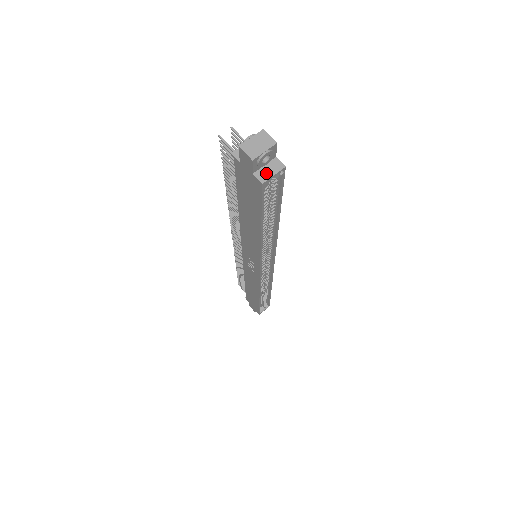
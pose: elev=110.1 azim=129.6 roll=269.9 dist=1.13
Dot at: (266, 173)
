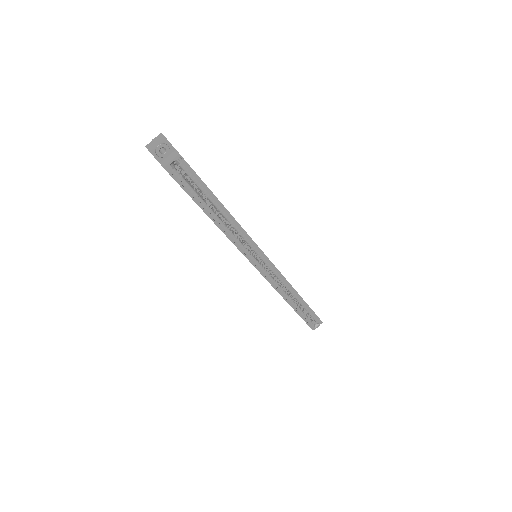
Dot at: (167, 161)
